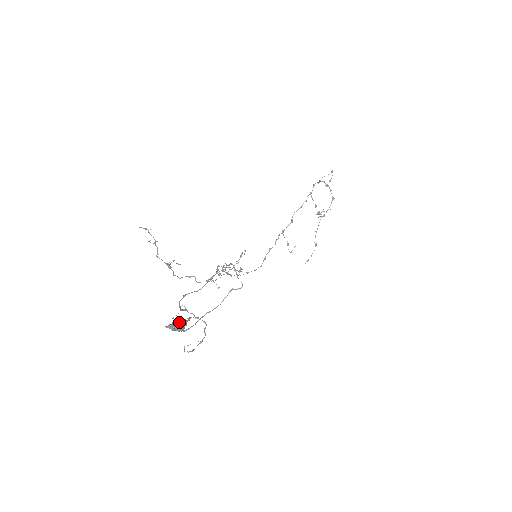
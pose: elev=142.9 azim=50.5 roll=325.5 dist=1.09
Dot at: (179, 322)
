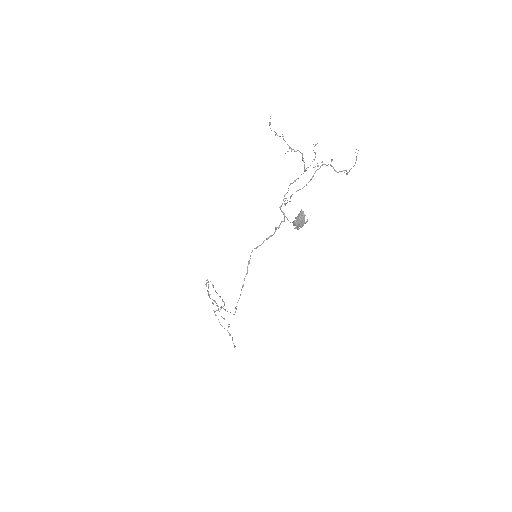
Dot at: (298, 219)
